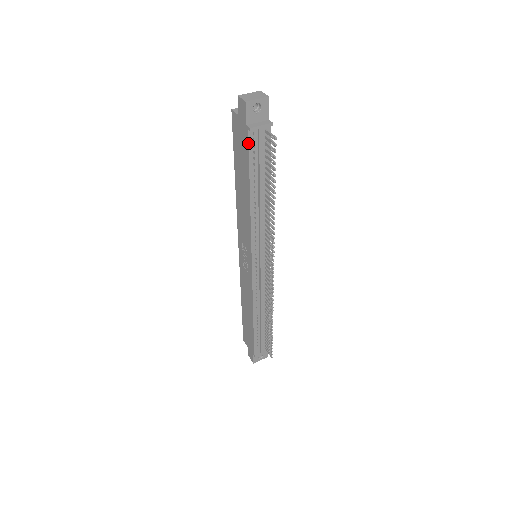
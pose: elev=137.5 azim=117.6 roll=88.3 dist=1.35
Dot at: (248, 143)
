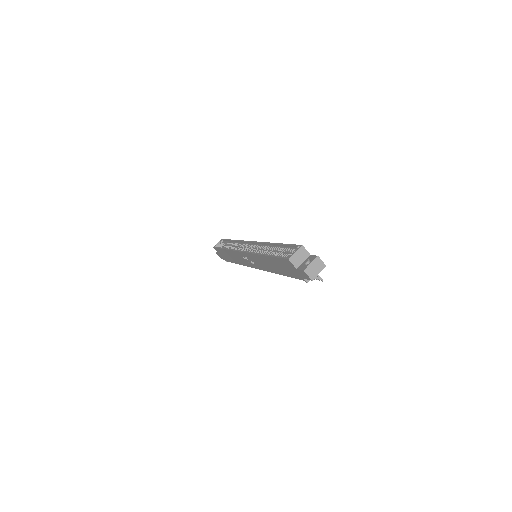
Dot at: (299, 279)
